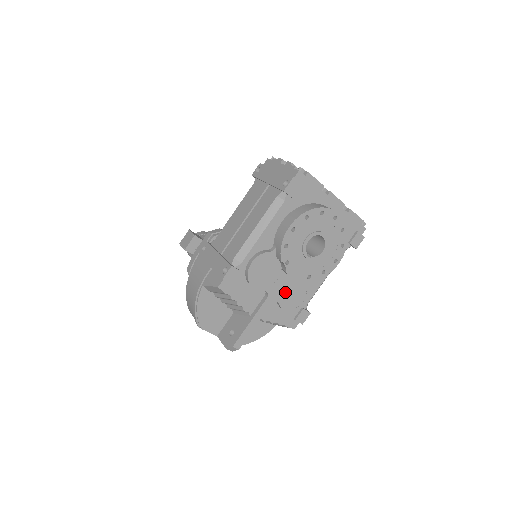
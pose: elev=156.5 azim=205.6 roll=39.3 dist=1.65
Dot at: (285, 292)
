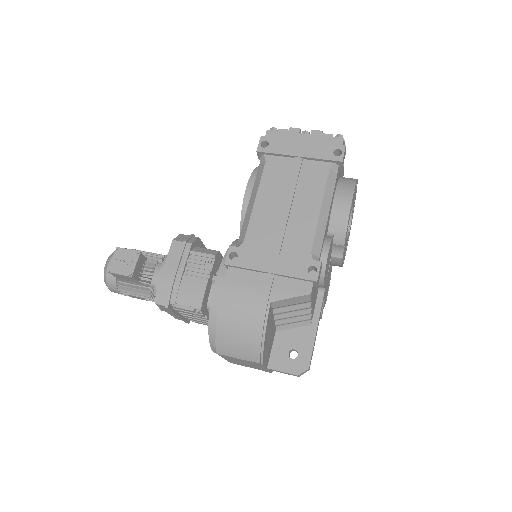
Dot at: (327, 284)
